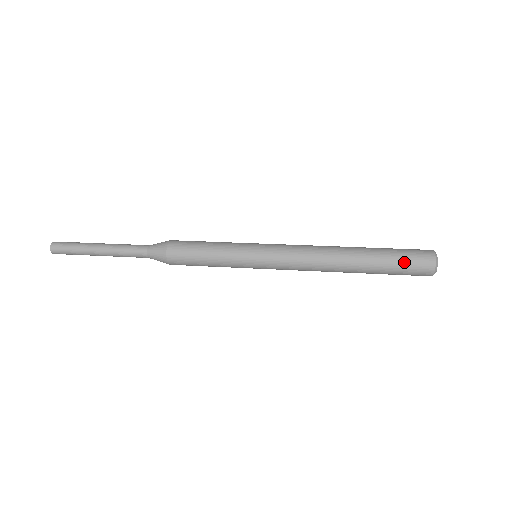
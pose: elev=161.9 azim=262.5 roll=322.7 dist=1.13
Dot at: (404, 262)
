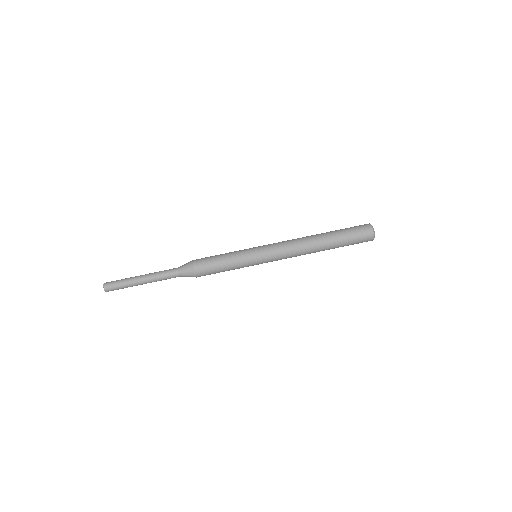
Dot at: (354, 242)
